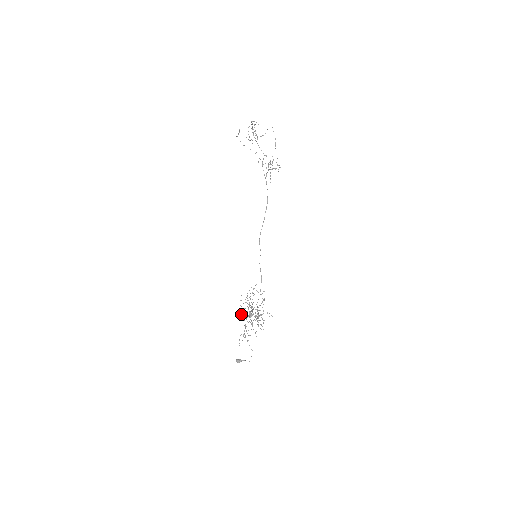
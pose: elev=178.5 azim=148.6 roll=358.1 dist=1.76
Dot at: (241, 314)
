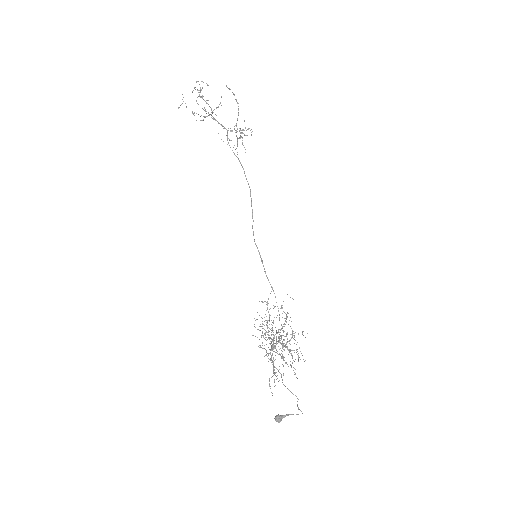
Dot at: (260, 345)
